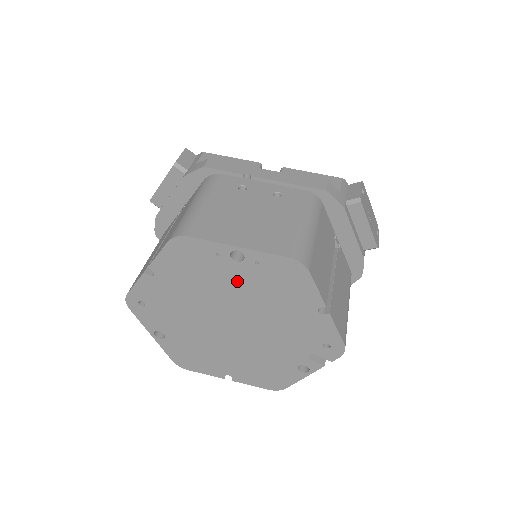
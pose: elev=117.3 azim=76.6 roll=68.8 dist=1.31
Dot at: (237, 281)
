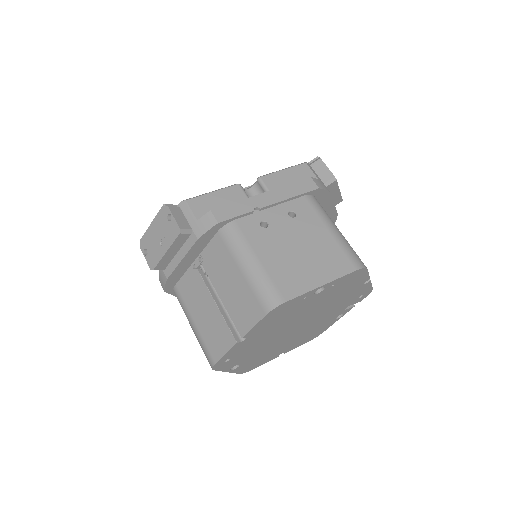
Dot at: (313, 303)
